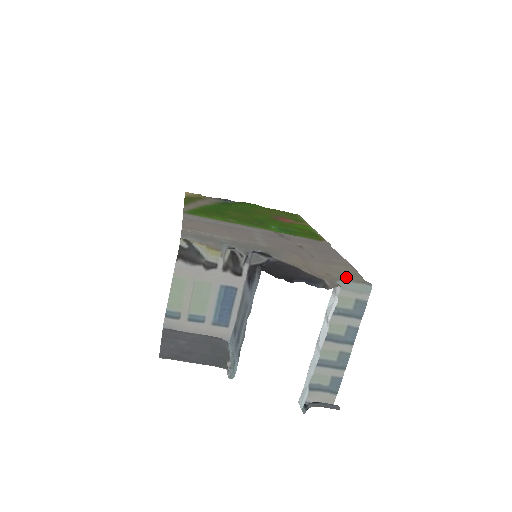
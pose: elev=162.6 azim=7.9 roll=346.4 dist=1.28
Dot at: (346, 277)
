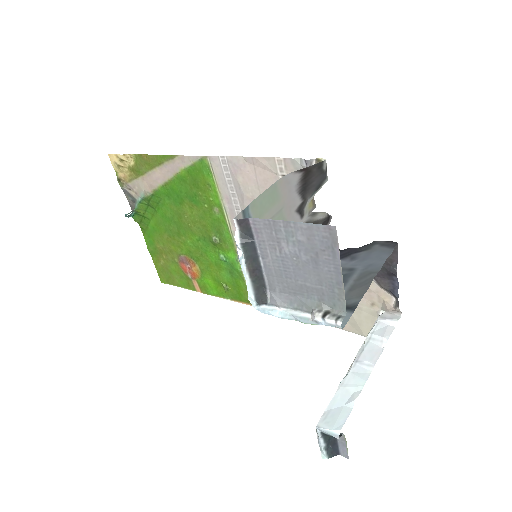
Dot at: (370, 320)
